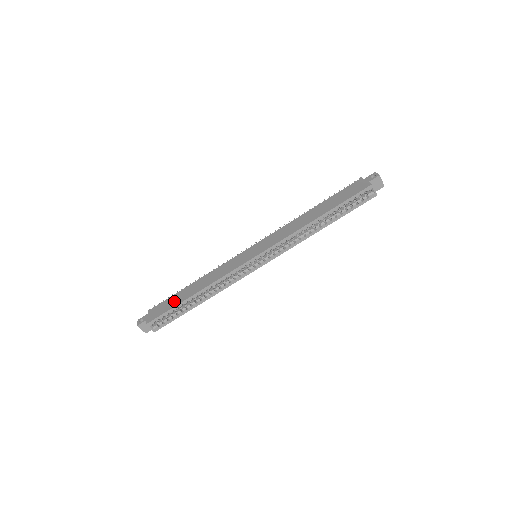
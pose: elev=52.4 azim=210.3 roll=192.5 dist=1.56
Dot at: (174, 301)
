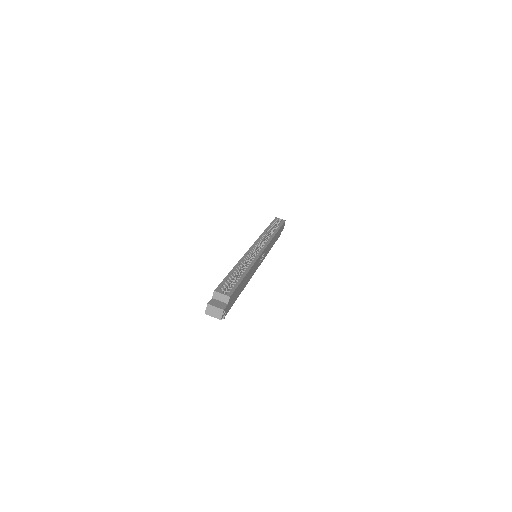
Dot at: occluded
